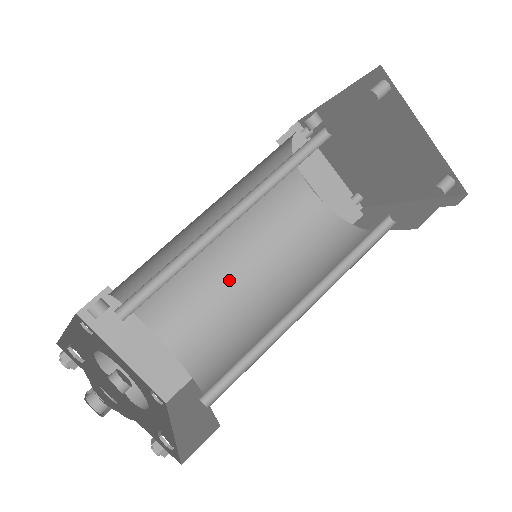
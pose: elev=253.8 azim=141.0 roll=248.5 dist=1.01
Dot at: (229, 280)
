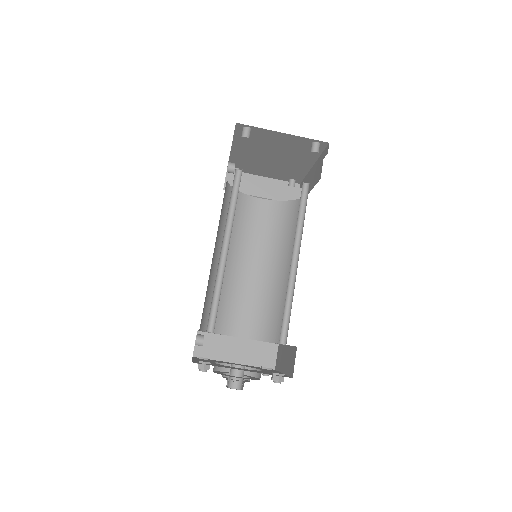
Dot at: (256, 280)
